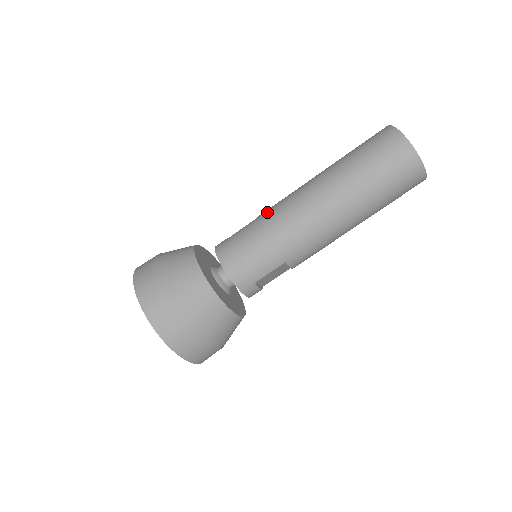
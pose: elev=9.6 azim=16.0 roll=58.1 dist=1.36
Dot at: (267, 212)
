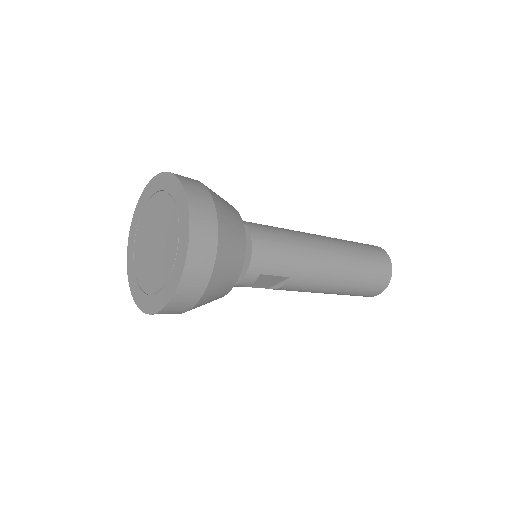
Dot at: (292, 230)
